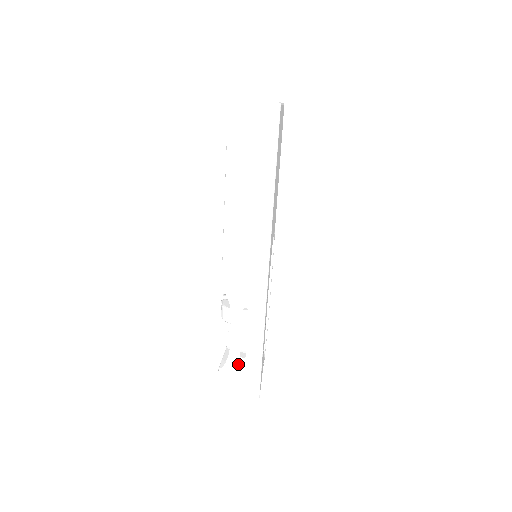
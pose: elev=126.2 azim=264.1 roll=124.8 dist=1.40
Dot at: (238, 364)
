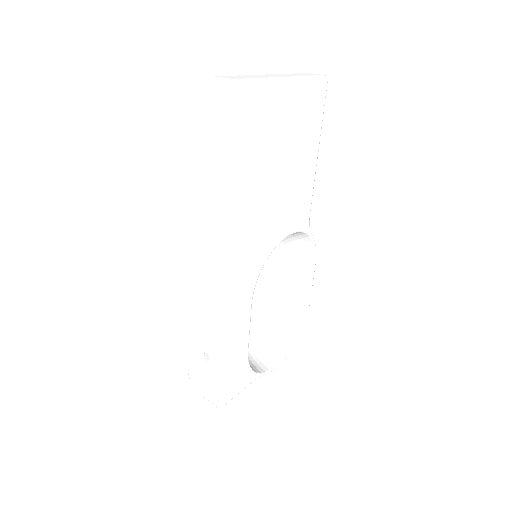
Dot at: (203, 365)
